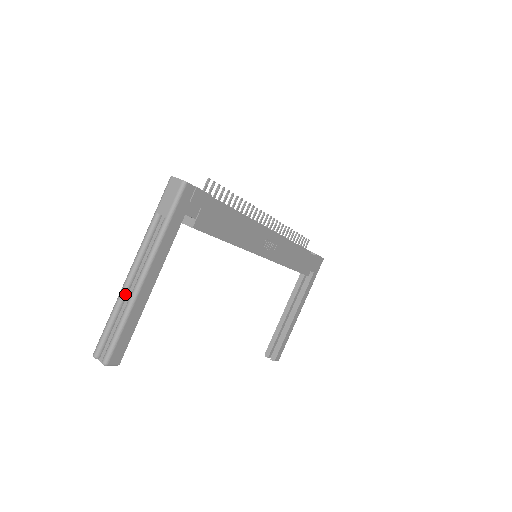
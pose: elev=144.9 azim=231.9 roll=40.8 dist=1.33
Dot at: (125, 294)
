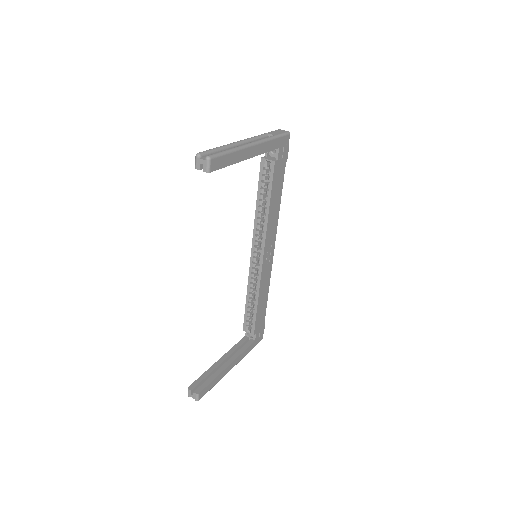
Dot at: (234, 145)
